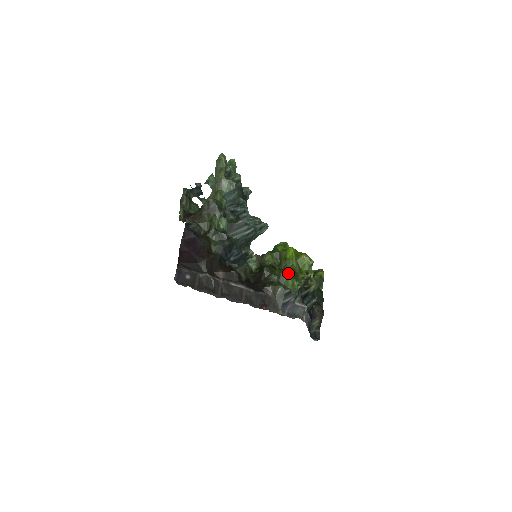
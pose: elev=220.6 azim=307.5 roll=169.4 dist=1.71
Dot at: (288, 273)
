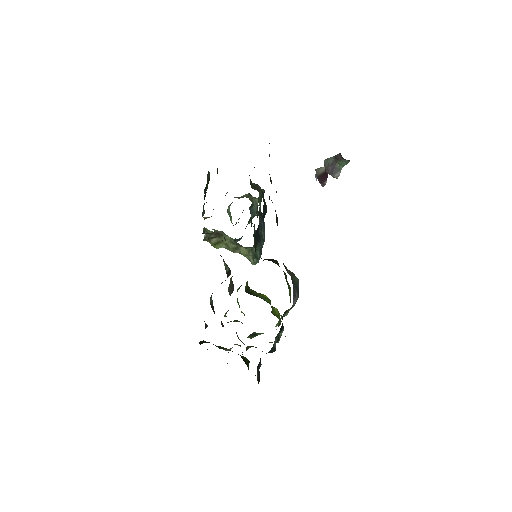
Dot at: (290, 287)
